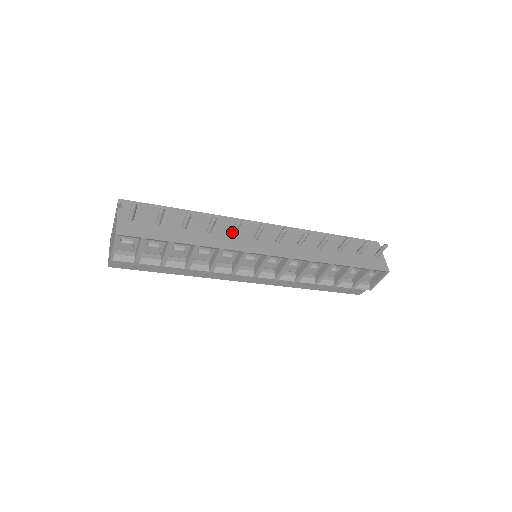
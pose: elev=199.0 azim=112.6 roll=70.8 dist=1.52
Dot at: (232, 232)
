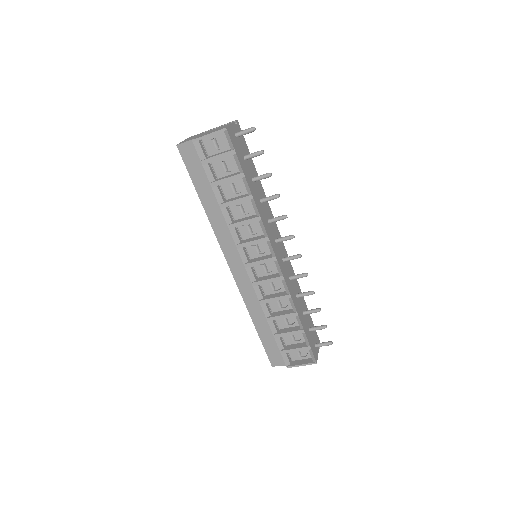
Dot at: (272, 219)
